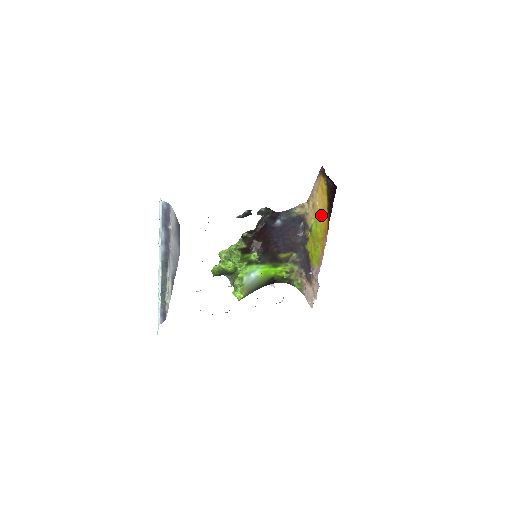
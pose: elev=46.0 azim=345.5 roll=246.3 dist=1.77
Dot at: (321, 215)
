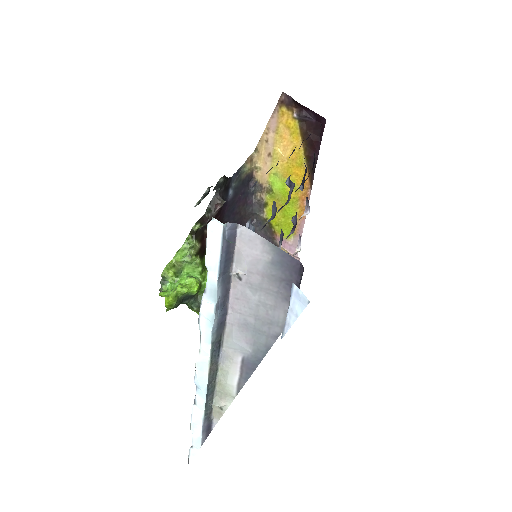
Dot at: (292, 166)
